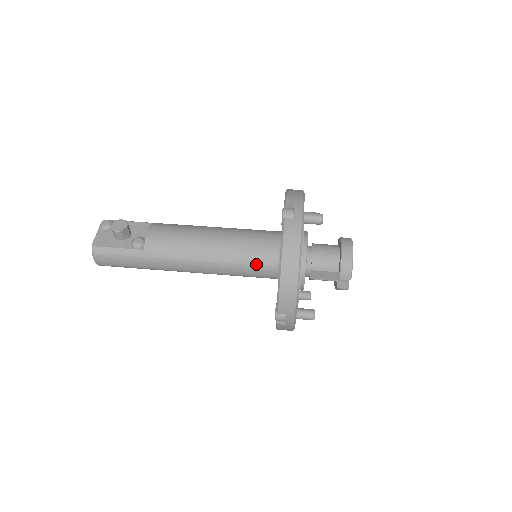
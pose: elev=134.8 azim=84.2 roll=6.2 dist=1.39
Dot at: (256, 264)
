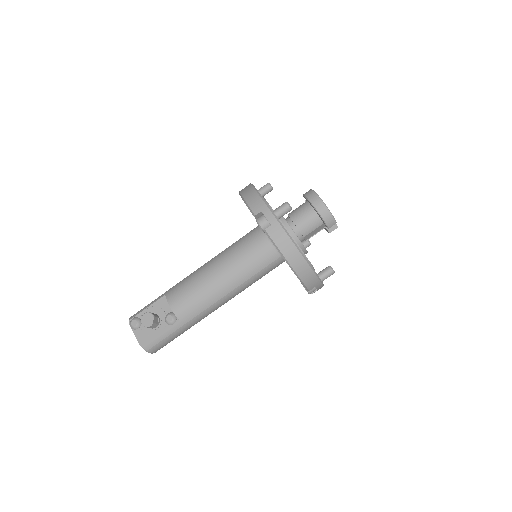
Dot at: (264, 267)
